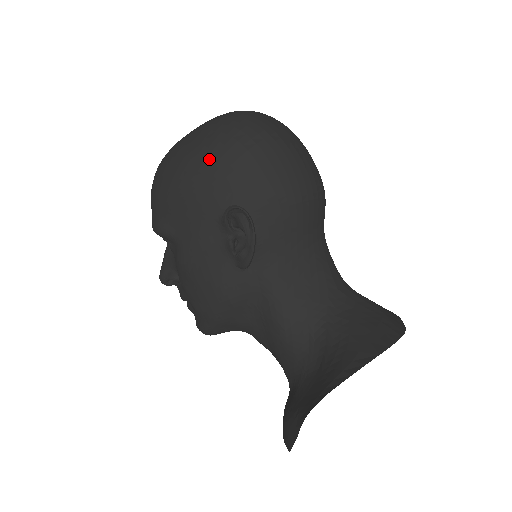
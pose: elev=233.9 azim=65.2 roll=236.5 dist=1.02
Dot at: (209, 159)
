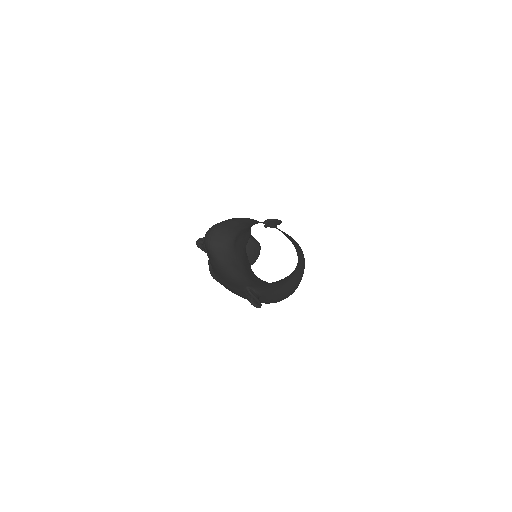
Dot at: occluded
